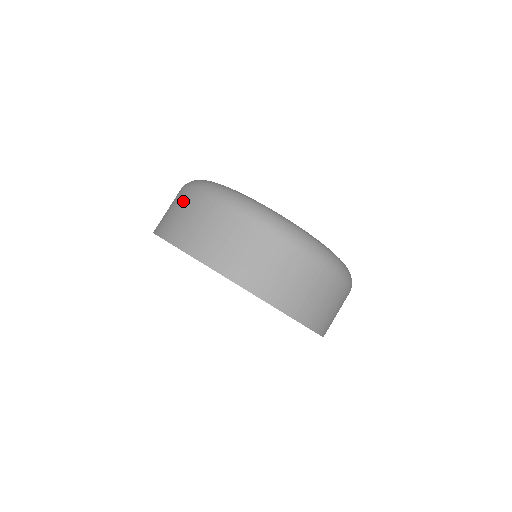
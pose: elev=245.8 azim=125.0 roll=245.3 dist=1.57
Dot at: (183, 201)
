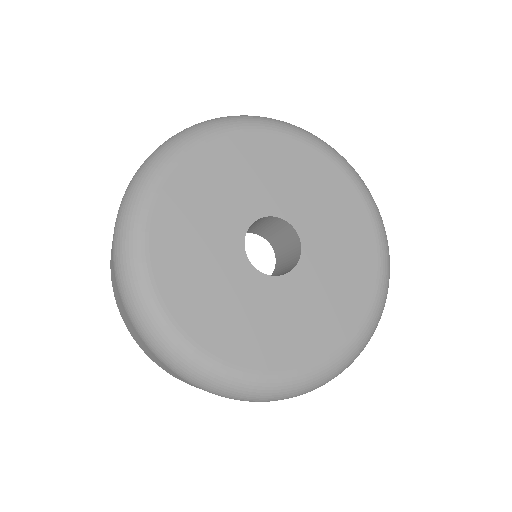
Dot at: (118, 298)
